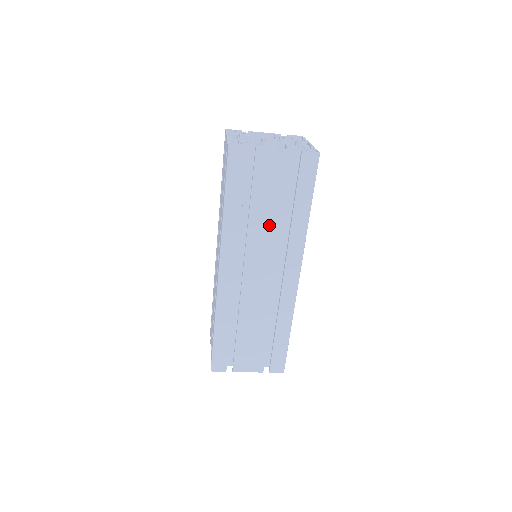
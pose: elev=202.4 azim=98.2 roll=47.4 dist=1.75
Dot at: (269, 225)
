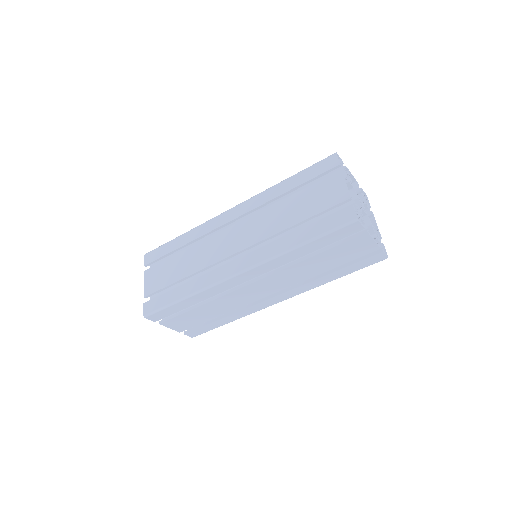
Dot at: (307, 271)
